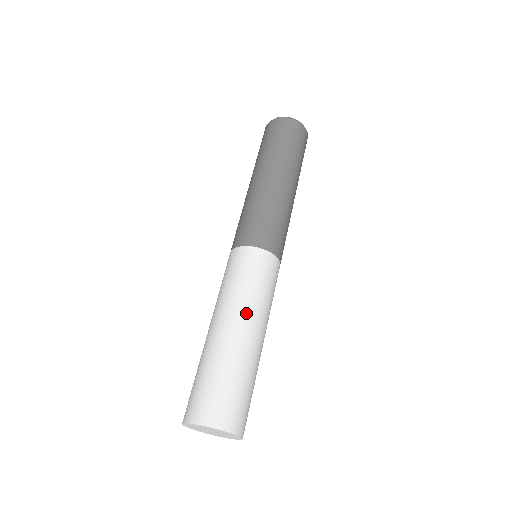
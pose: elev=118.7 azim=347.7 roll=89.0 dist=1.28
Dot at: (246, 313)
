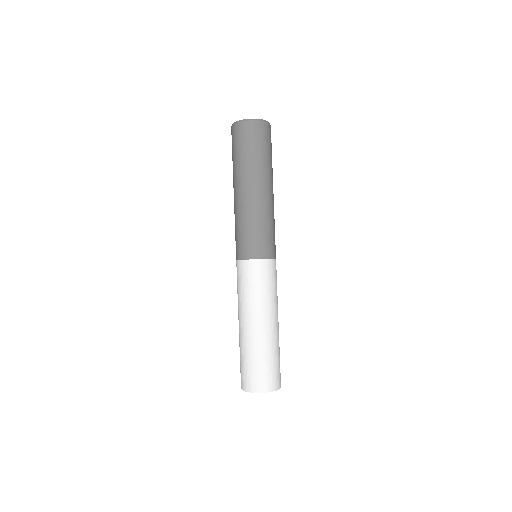
Dot at: (270, 312)
